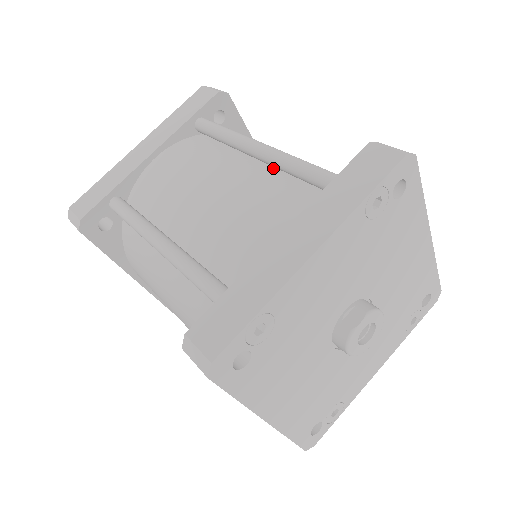
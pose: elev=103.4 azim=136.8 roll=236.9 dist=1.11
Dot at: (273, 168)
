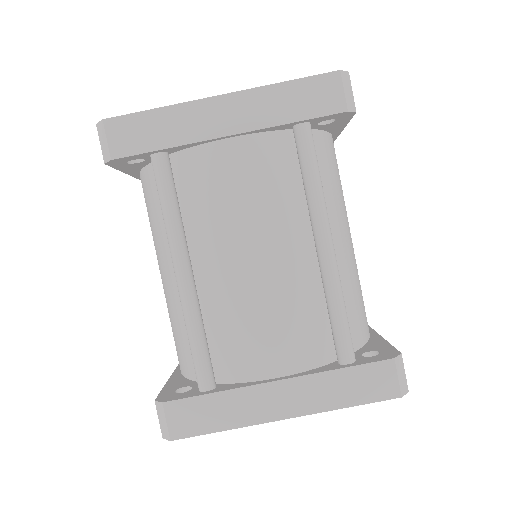
Dot at: occluded
